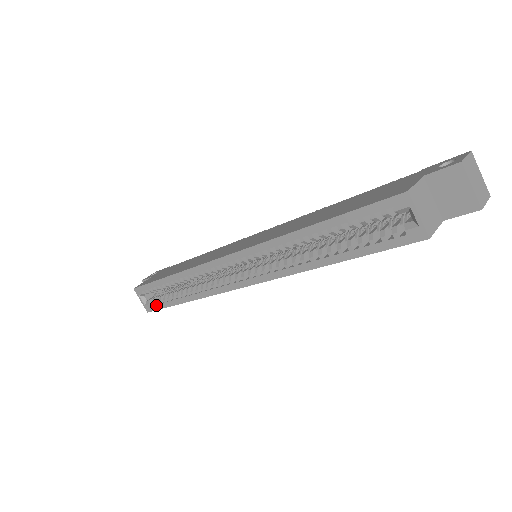
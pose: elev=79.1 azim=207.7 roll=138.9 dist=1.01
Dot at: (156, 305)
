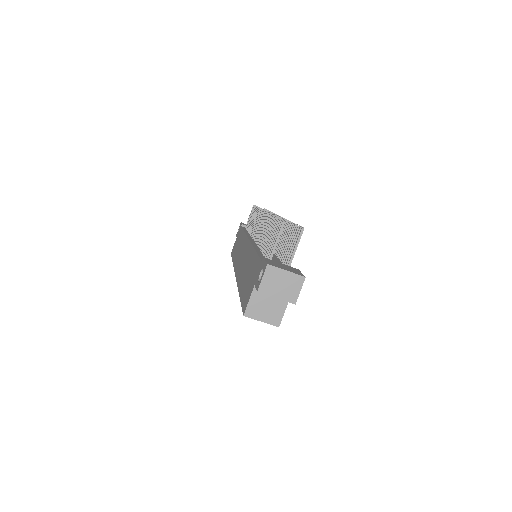
Dot at: occluded
